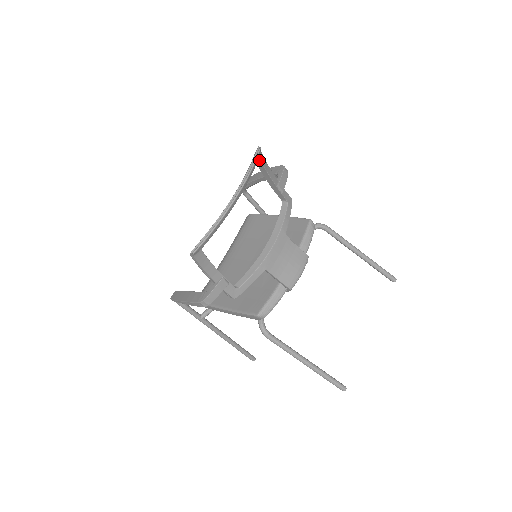
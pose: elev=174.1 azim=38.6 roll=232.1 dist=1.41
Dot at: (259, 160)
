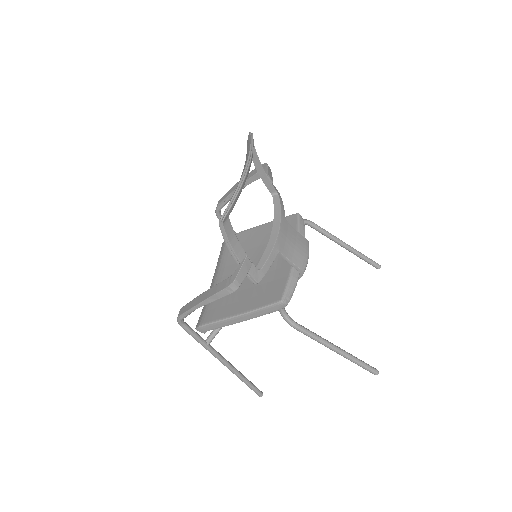
Dot at: occluded
